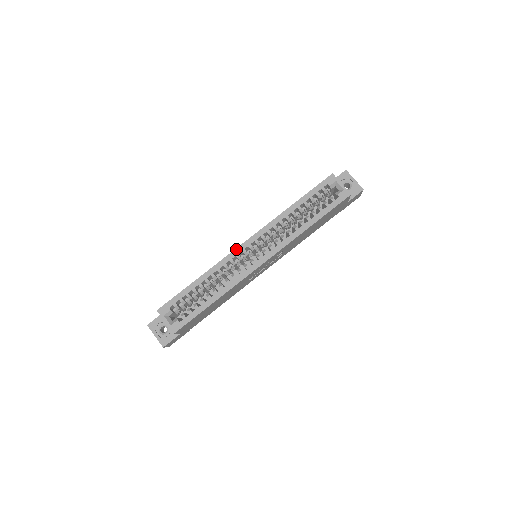
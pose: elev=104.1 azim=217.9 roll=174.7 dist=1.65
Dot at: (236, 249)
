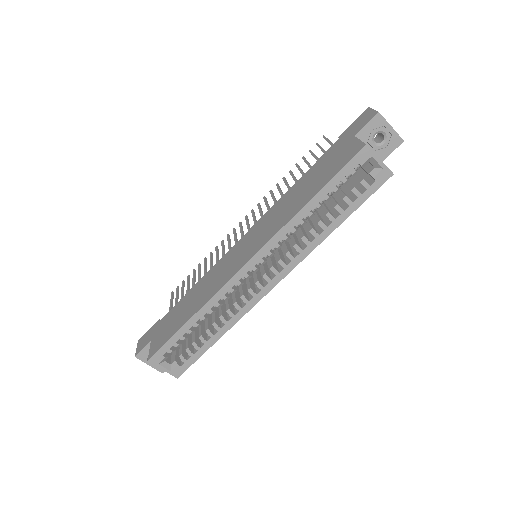
Dot at: (235, 276)
